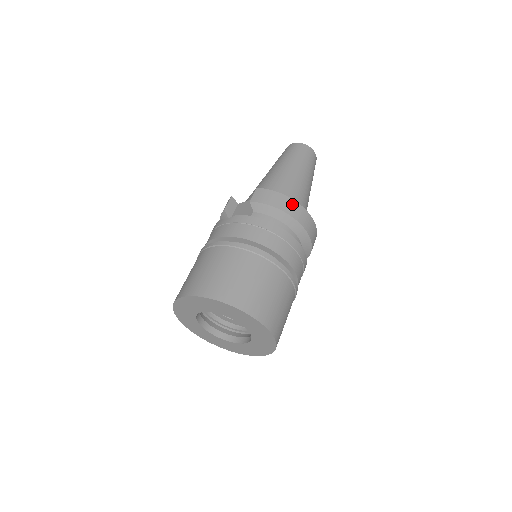
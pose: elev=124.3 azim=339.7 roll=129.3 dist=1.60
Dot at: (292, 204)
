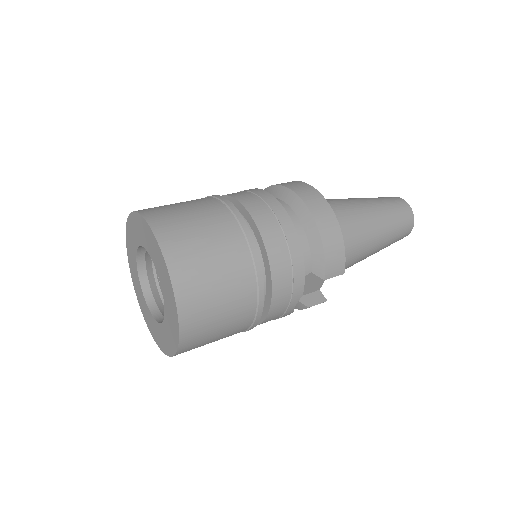
Dot at: (302, 185)
